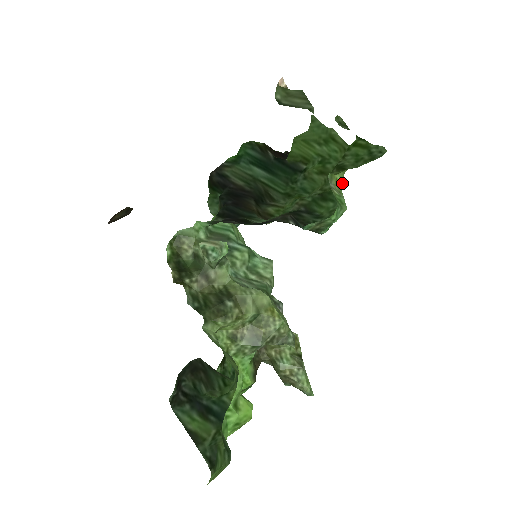
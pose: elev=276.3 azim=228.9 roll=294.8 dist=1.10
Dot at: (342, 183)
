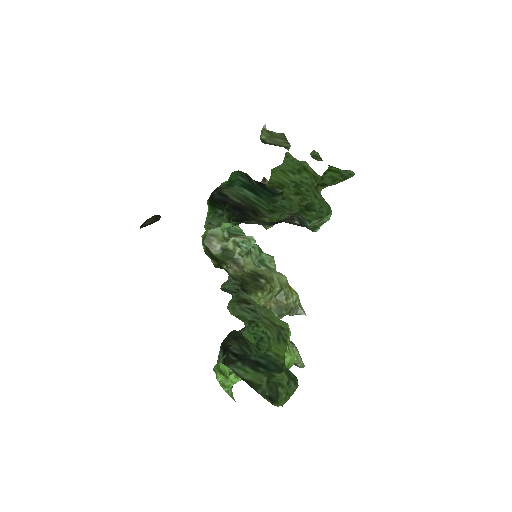
Dot at: occluded
